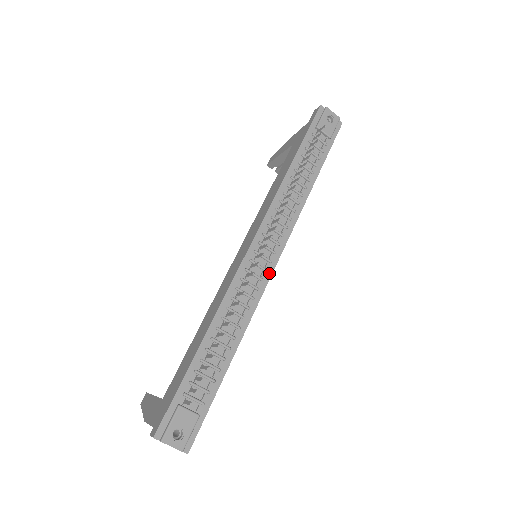
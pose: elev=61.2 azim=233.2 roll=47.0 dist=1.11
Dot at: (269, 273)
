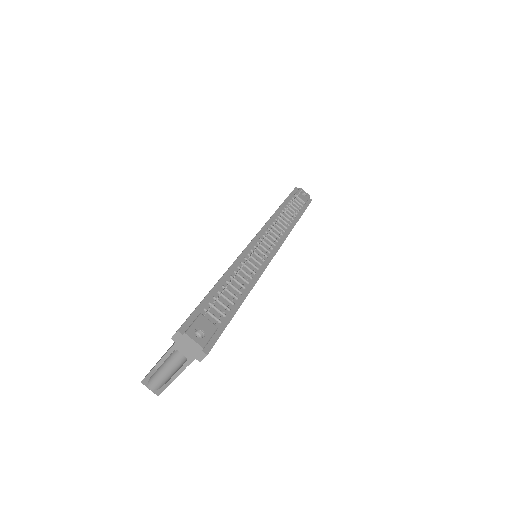
Dot at: (269, 259)
